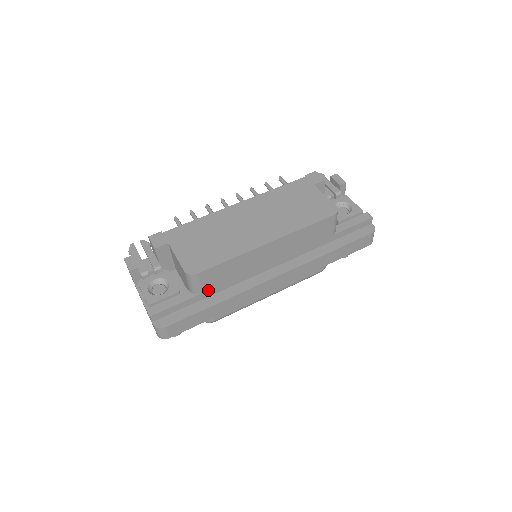
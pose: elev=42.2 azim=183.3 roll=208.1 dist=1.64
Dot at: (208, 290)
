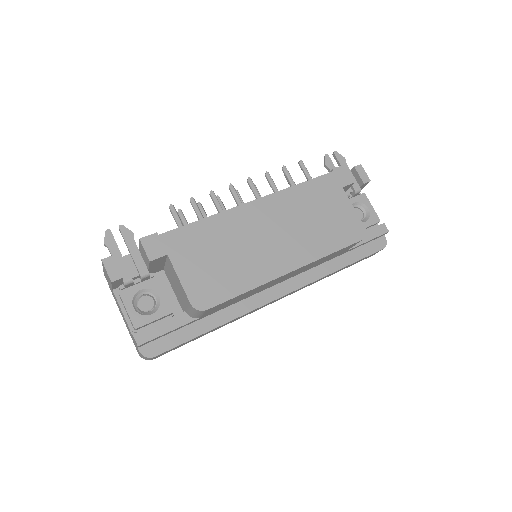
Dot at: (208, 313)
